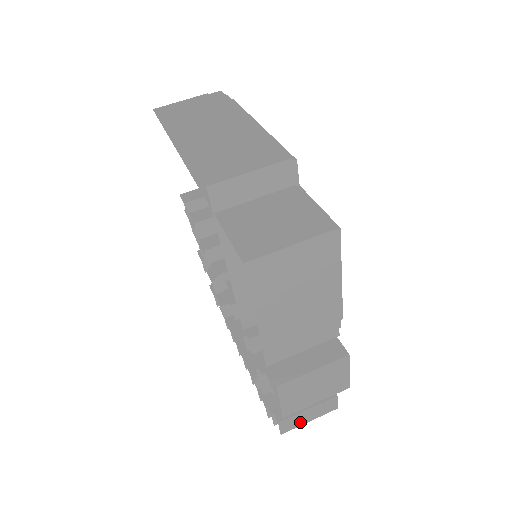
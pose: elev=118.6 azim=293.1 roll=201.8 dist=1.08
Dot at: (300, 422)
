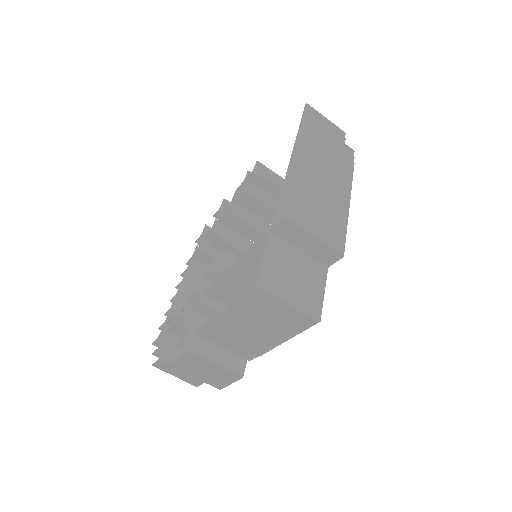
Dot at: (170, 371)
